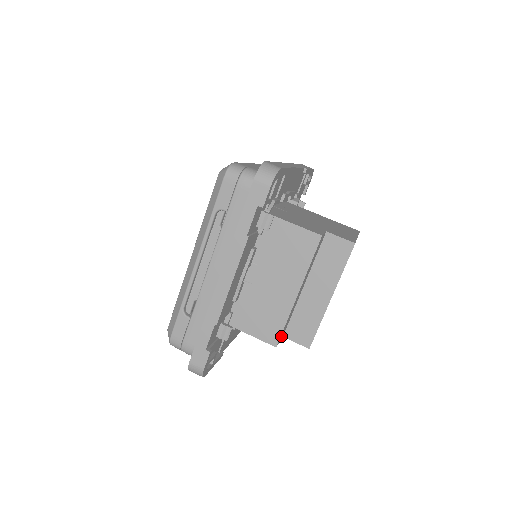
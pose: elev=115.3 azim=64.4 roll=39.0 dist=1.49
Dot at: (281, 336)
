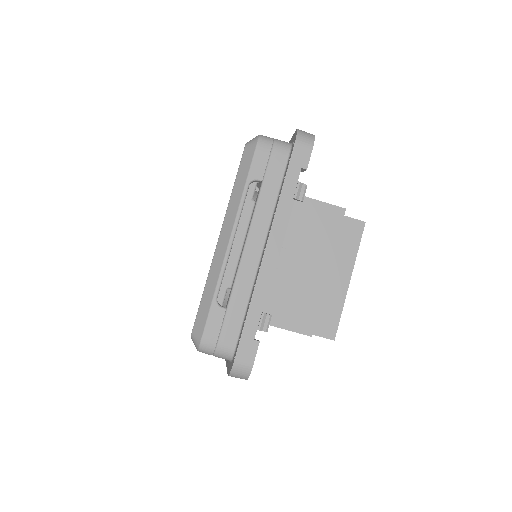
Dot at: occluded
